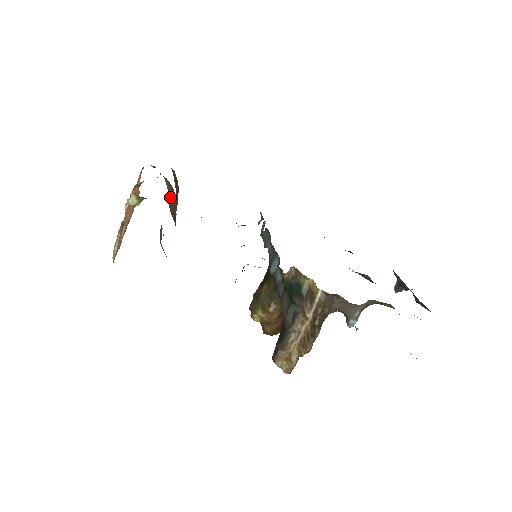
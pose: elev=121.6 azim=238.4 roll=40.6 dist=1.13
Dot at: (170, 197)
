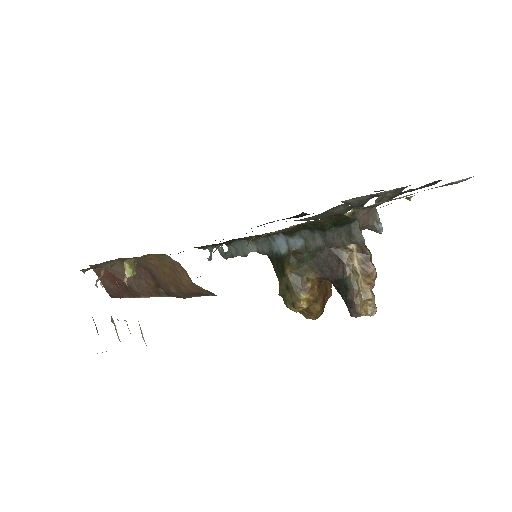
Dot at: (131, 278)
